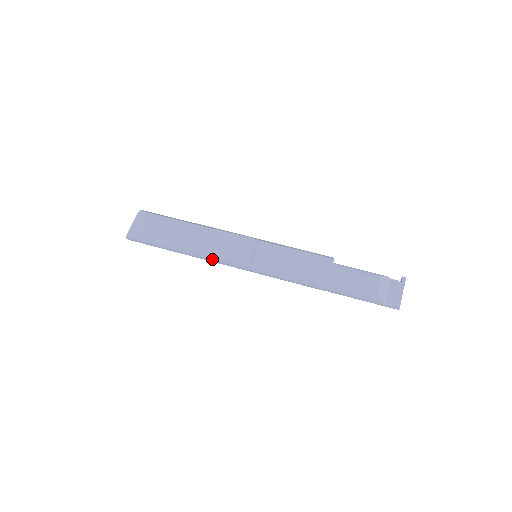
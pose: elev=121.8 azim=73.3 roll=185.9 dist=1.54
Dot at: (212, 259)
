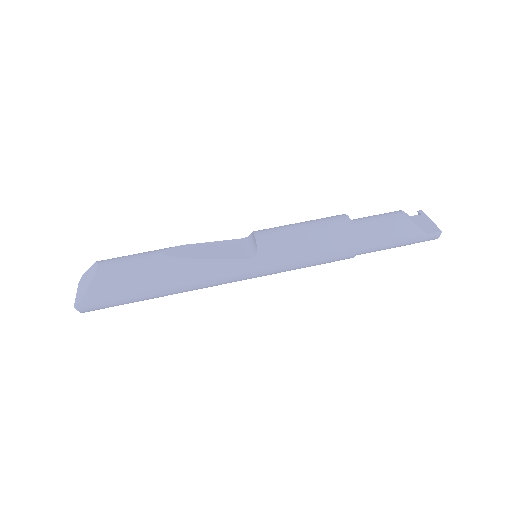
Dot at: (206, 276)
